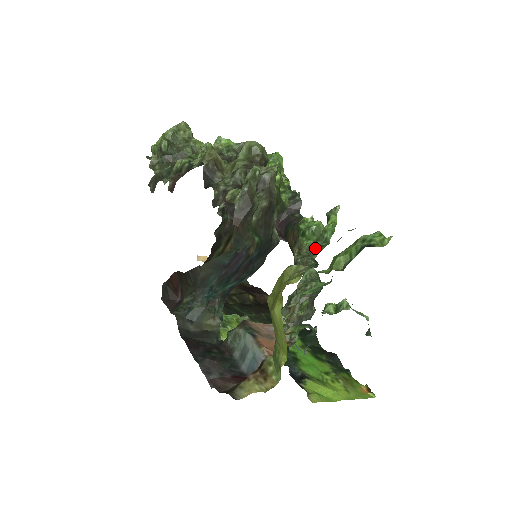
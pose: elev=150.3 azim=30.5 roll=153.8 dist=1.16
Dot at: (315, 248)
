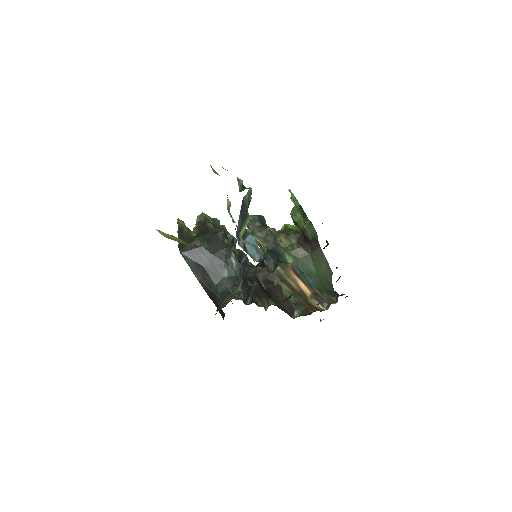
Dot at: (305, 218)
